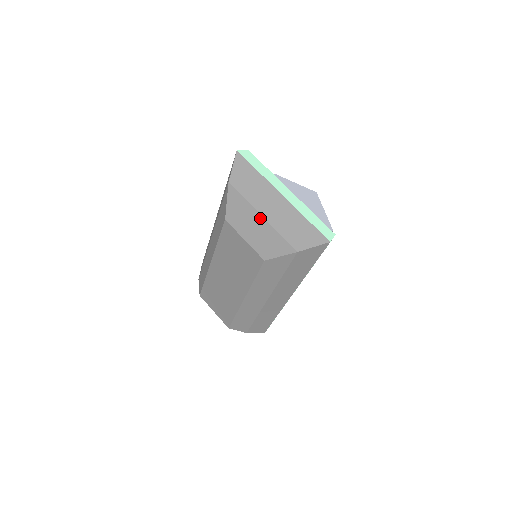
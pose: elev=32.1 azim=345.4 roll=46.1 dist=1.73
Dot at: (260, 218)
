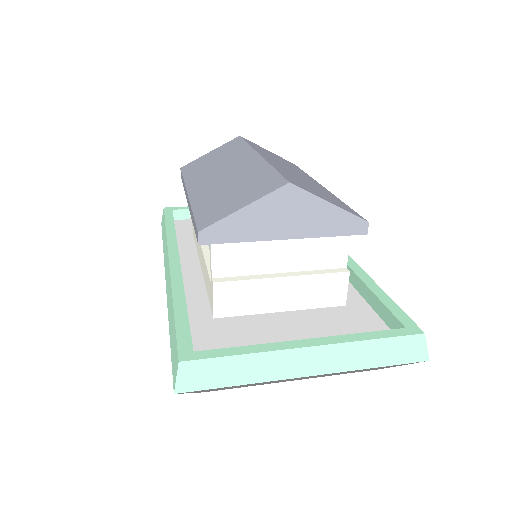
Dot at: occluded
